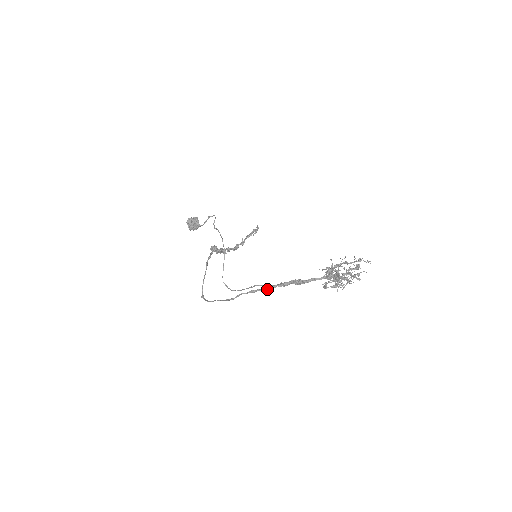
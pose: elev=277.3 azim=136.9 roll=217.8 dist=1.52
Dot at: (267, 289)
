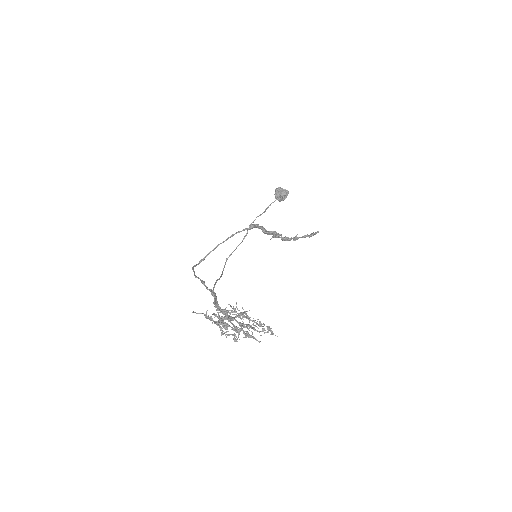
Dot at: (207, 288)
